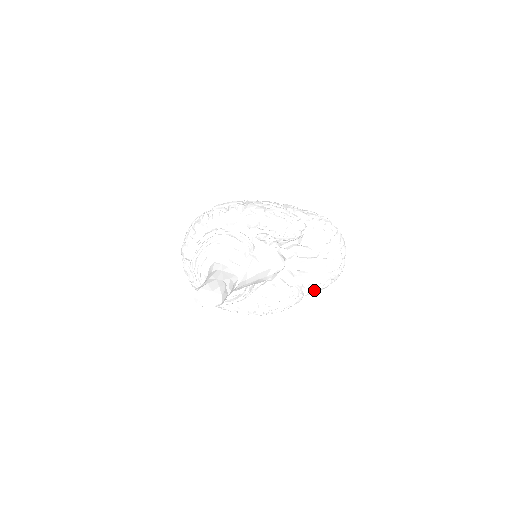
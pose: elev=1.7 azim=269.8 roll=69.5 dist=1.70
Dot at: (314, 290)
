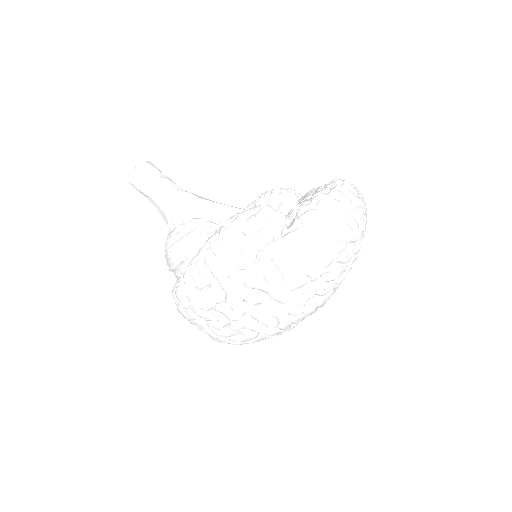
Dot at: (305, 213)
